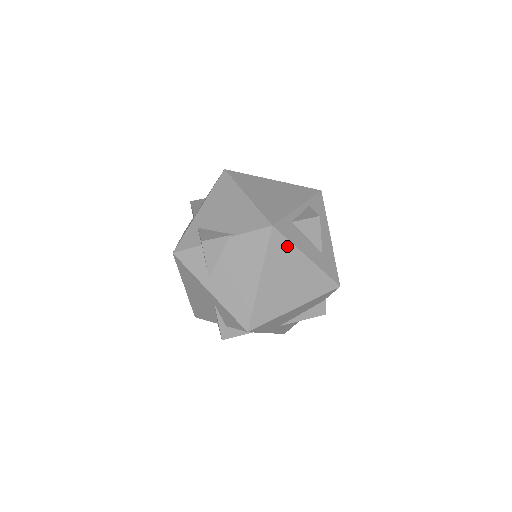
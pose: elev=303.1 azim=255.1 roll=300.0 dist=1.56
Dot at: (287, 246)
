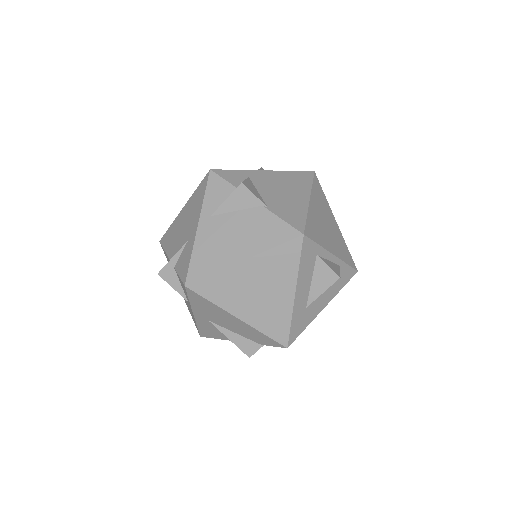
Dot at: (293, 264)
